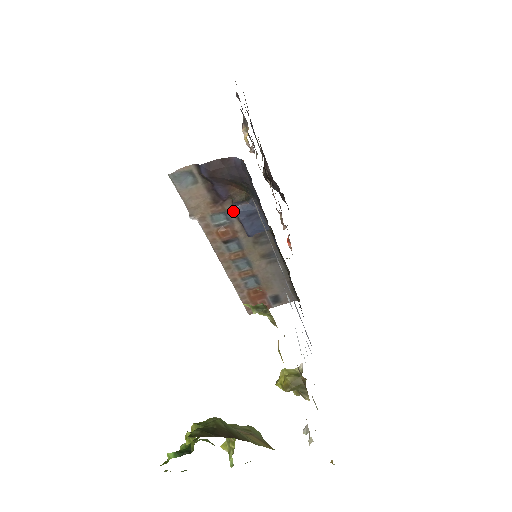
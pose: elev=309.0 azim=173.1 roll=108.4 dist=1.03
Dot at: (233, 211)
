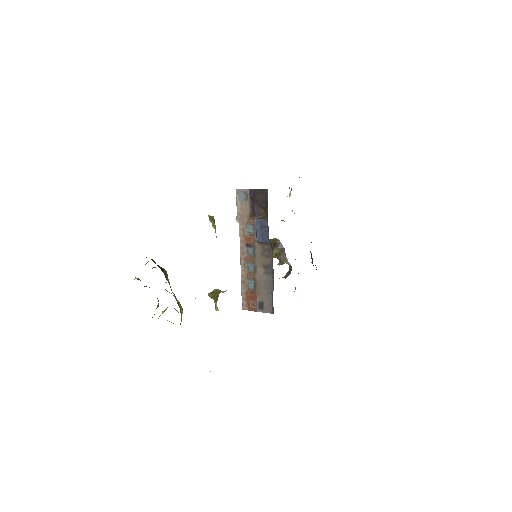
Dot at: occluded
